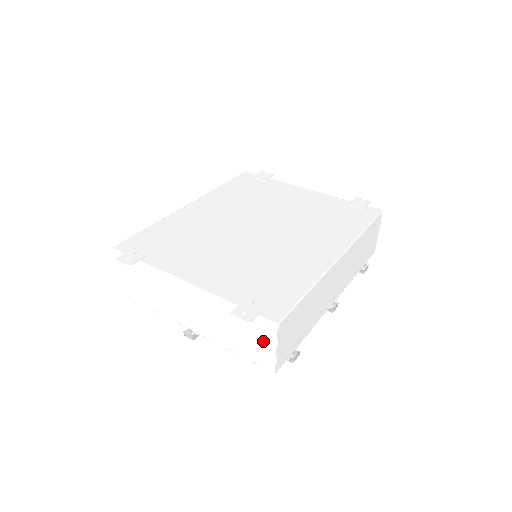
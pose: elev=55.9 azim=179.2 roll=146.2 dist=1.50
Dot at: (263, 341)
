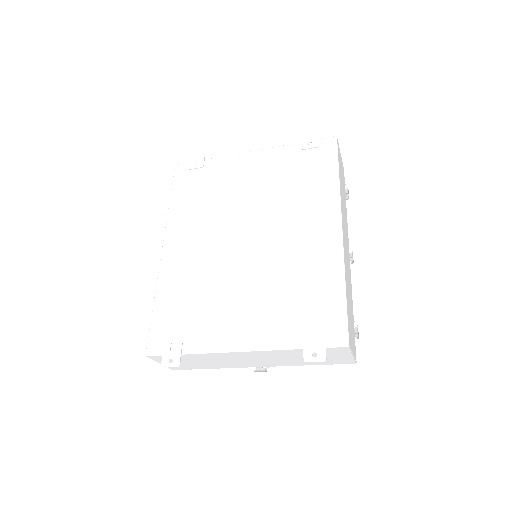
Dot at: (337, 355)
